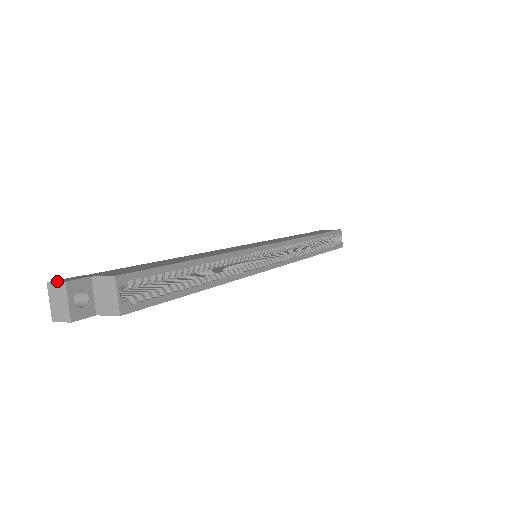
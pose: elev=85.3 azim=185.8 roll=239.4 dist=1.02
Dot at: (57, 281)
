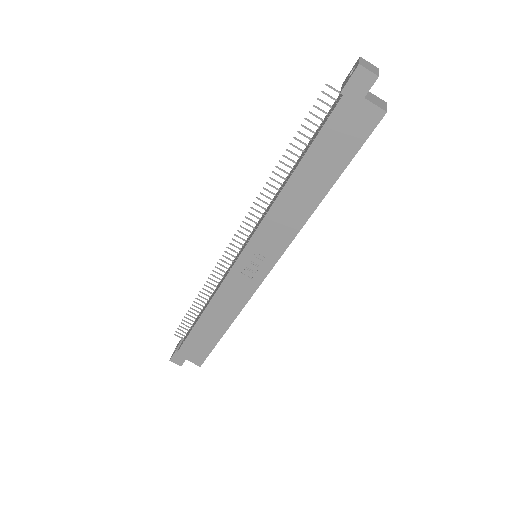
Dot at: (368, 63)
